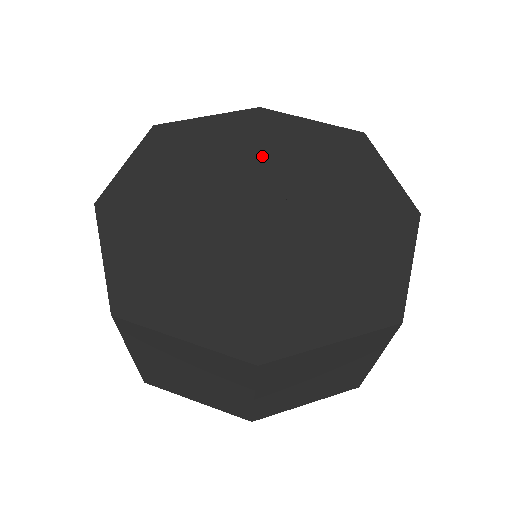
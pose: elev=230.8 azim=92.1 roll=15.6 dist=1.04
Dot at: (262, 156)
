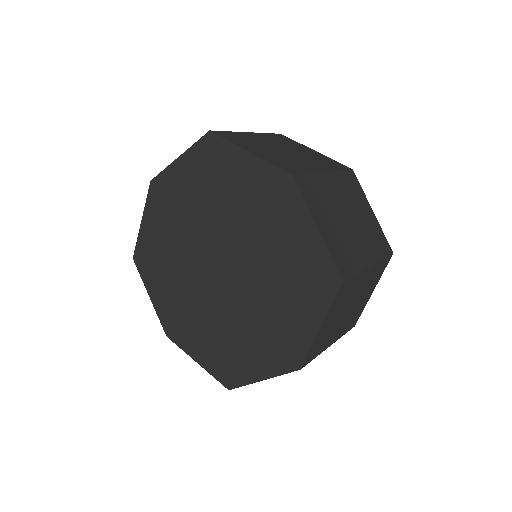
Dot at: occluded
